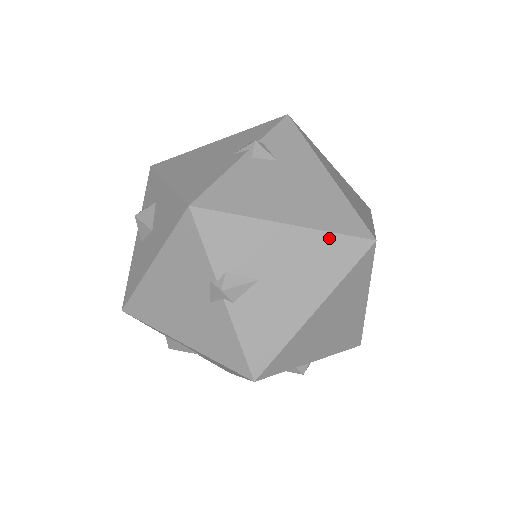
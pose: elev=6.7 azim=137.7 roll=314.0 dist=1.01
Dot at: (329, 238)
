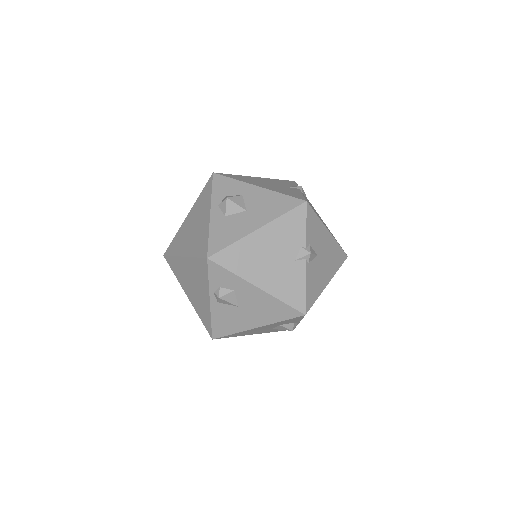
Dot at: (338, 247)
